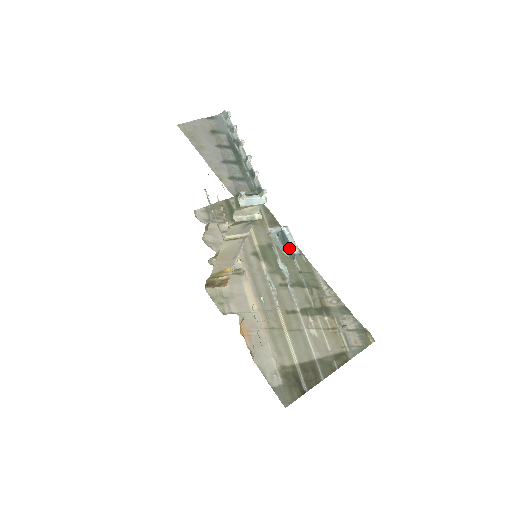
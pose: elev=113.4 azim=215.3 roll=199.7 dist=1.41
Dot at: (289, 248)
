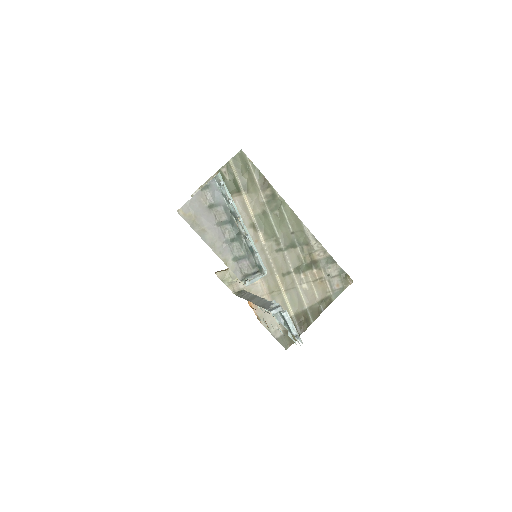
Dot at: (288, 327)
